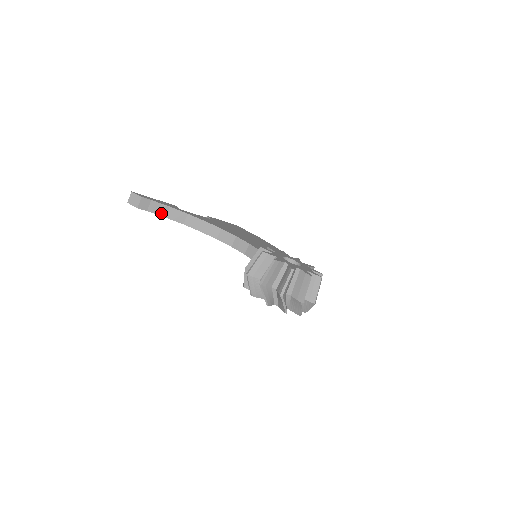
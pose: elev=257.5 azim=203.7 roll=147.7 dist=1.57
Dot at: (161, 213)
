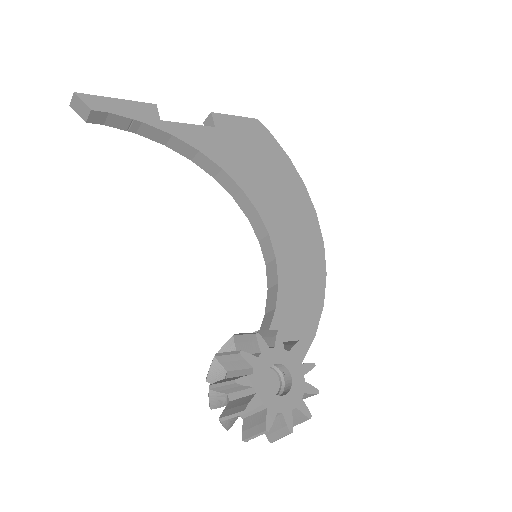
Dot at: (128, 128)
